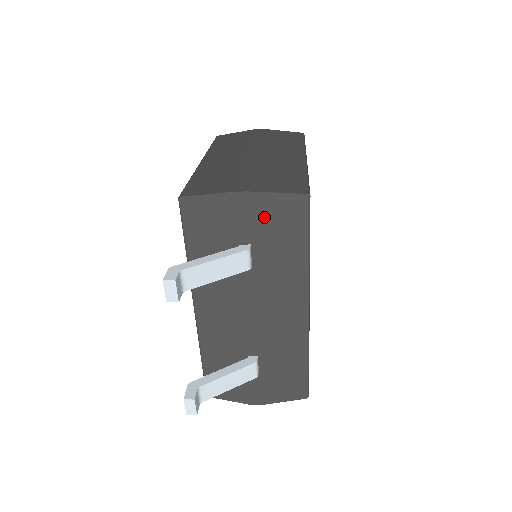
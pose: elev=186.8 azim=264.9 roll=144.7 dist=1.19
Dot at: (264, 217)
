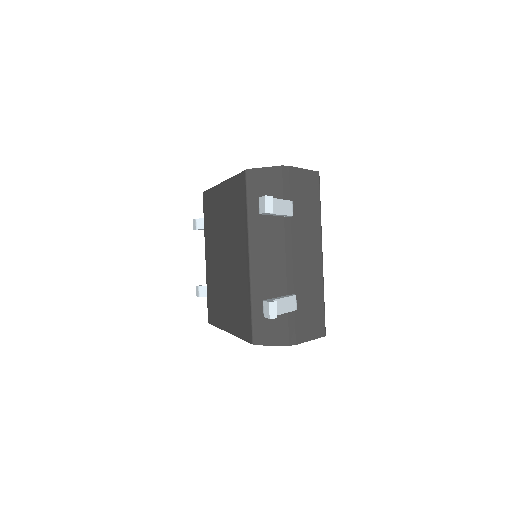
Dot at: (297, 184)
